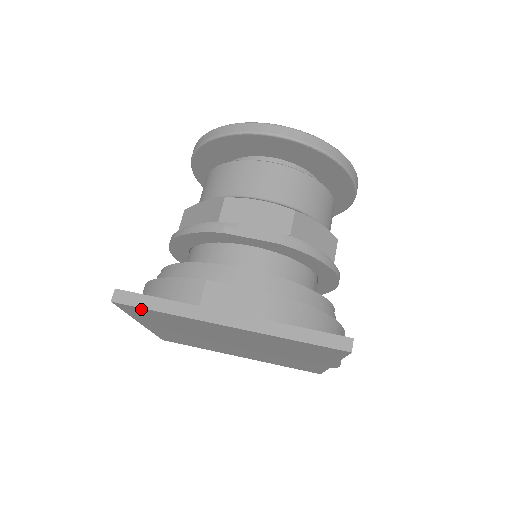
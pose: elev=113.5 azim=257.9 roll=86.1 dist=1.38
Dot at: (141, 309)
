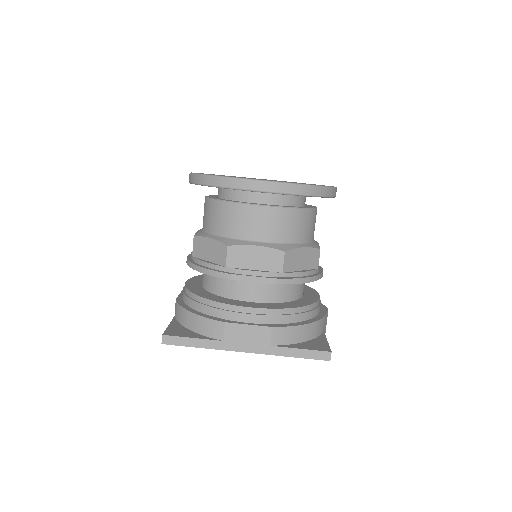
Dot at: (183, 344)
